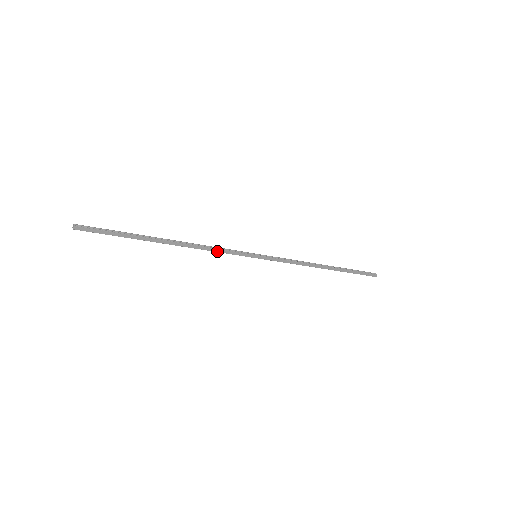
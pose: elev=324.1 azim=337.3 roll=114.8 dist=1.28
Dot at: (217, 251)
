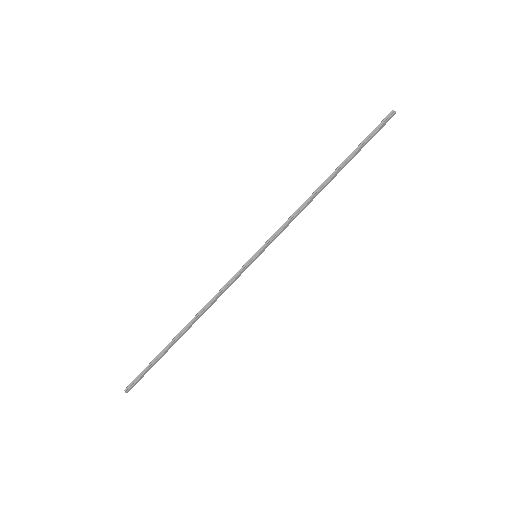
Dot at: occluded
